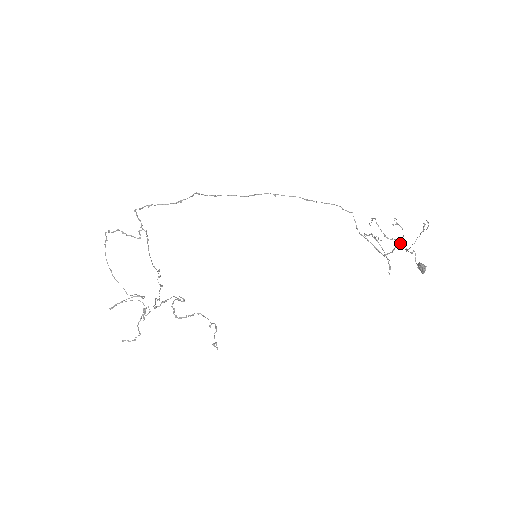
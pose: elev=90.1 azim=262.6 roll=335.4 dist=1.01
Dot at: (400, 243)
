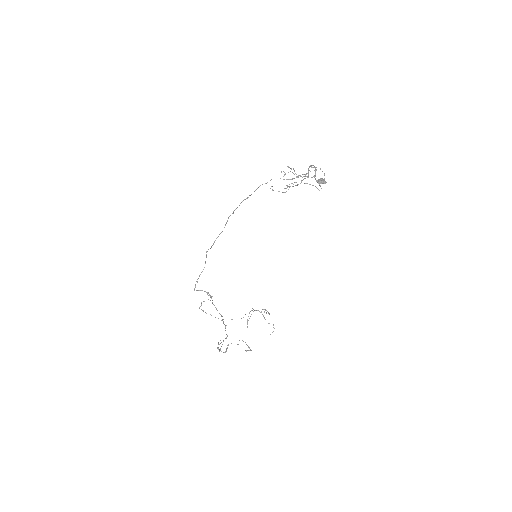
Dot at: (310, 166)
